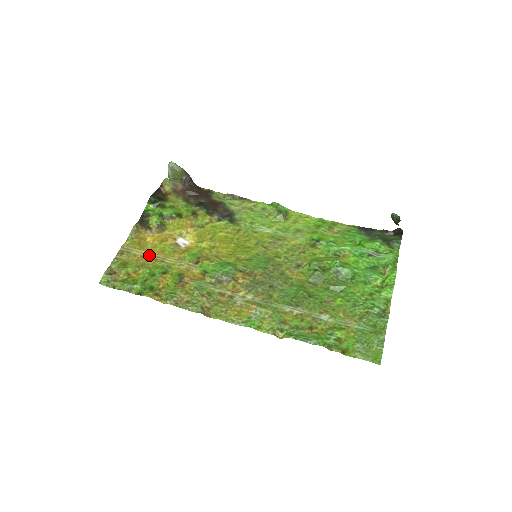
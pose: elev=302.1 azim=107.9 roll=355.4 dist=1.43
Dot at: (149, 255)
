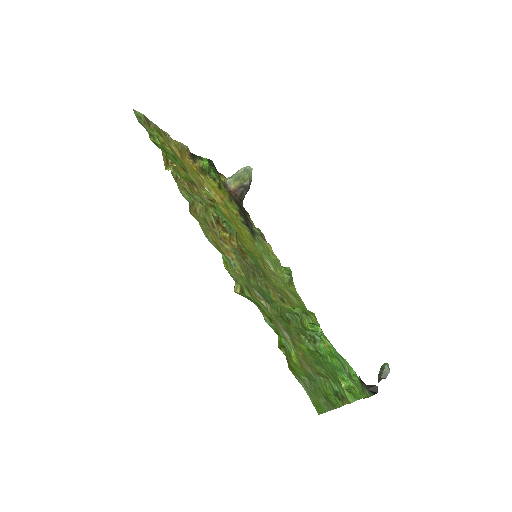
Dot at: (180, 159)
